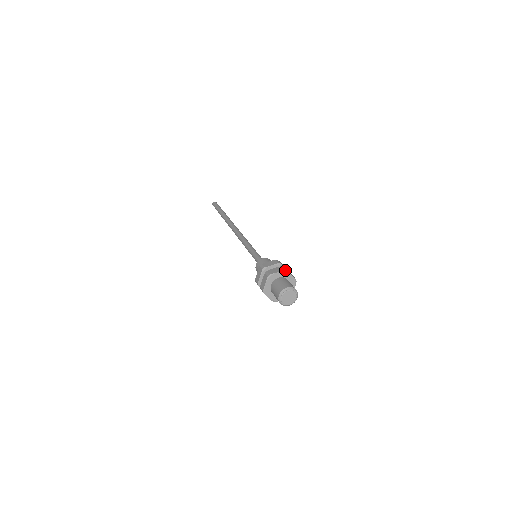
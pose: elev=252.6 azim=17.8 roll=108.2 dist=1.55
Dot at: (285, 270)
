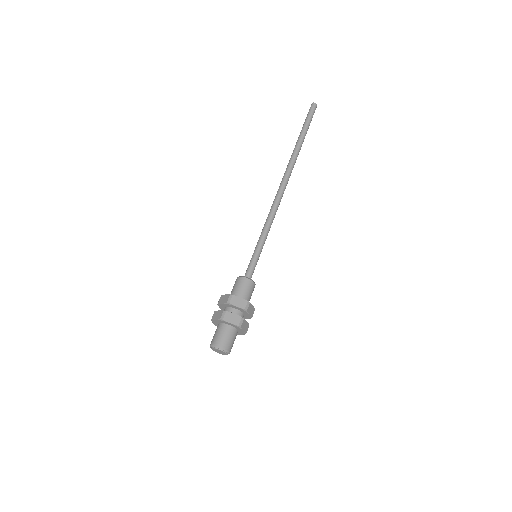
Dot at: (221, 319)
